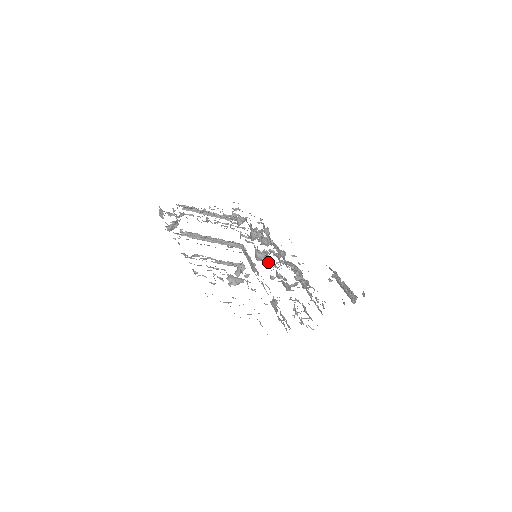
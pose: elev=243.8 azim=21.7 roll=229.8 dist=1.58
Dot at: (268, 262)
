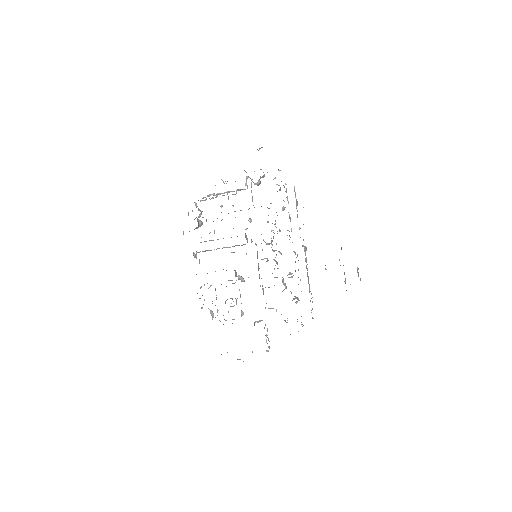
Dot at: (267, 259)
